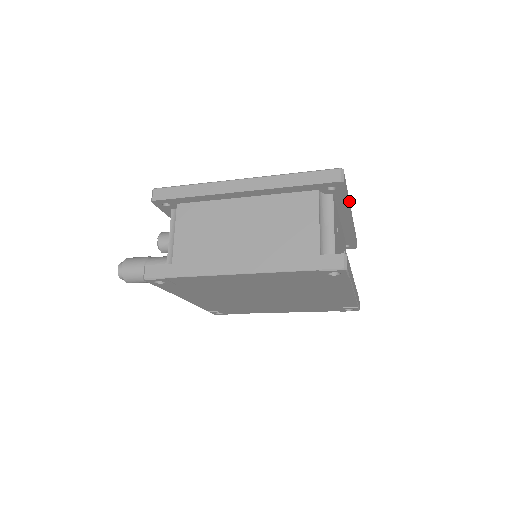
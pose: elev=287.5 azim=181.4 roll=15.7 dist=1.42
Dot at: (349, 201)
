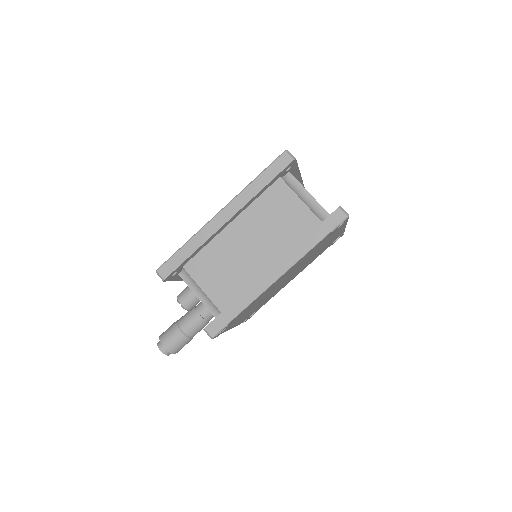
Dot at: occluded
